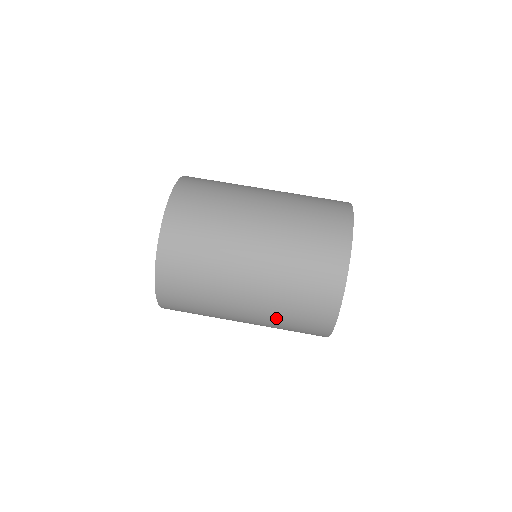
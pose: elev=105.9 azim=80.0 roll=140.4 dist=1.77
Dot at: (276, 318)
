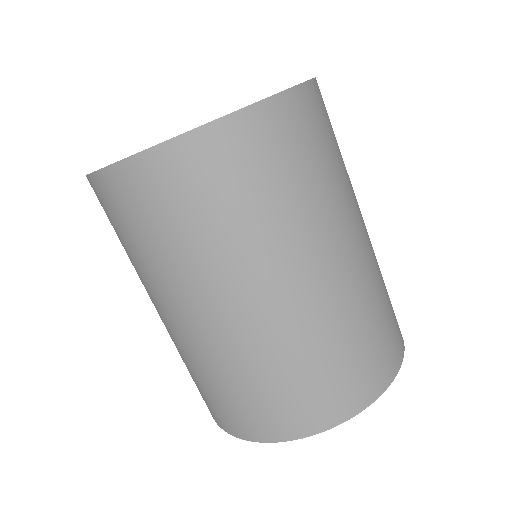
Dot at: (182, 355)
